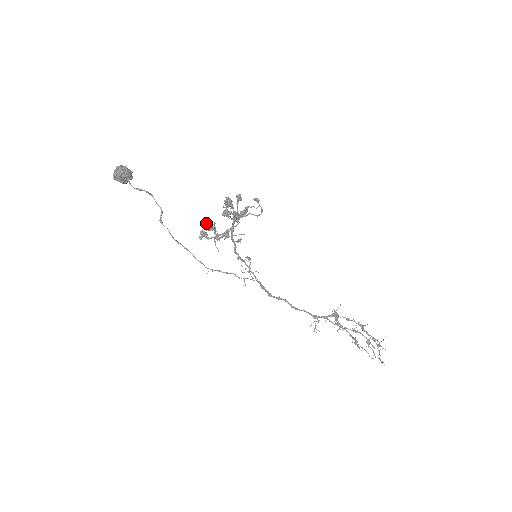
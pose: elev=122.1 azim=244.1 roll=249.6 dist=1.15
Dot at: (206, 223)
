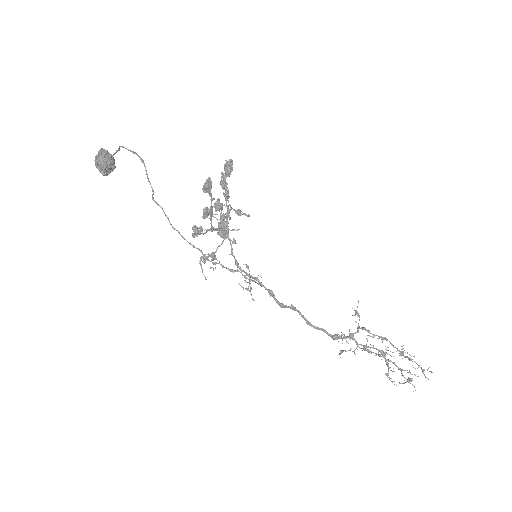
Dot at: (210, 185)
